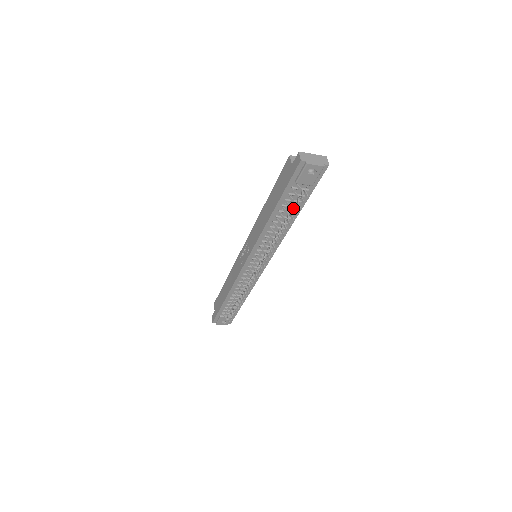
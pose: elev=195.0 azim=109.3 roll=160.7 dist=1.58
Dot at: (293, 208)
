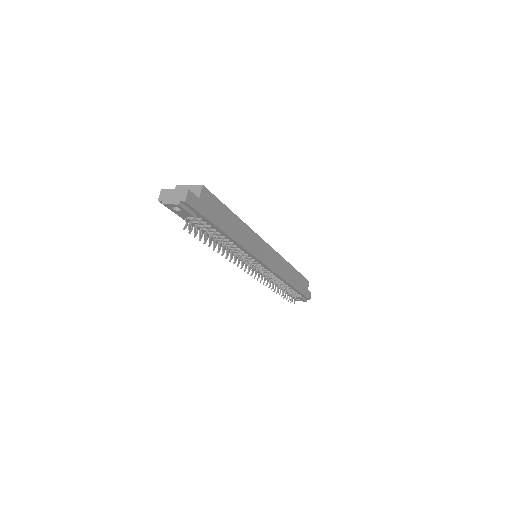
Dot at: (214, 230)
